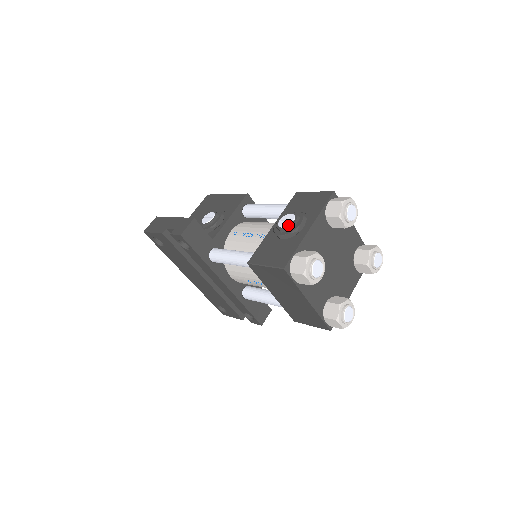
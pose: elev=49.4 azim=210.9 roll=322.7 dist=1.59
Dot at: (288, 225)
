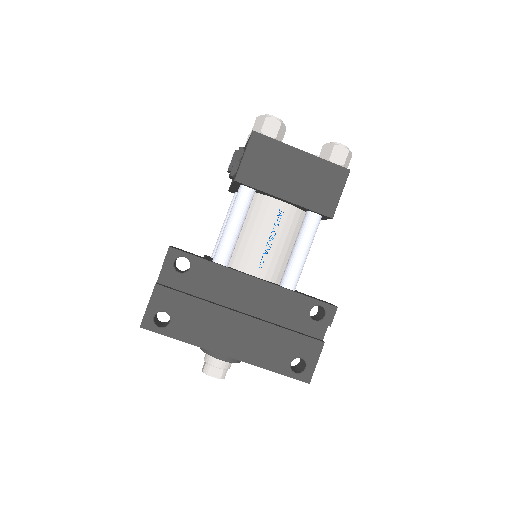
Dot at: (233, 154)
